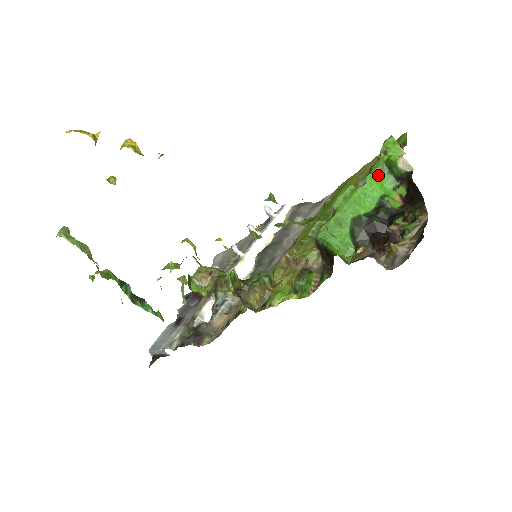
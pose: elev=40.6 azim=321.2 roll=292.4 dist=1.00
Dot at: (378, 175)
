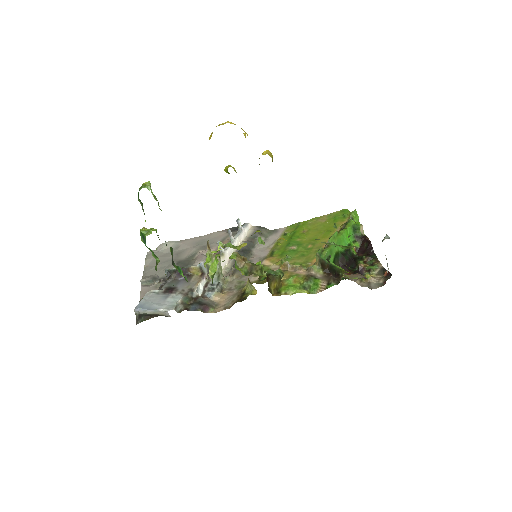
Dot at: (349, 231)
